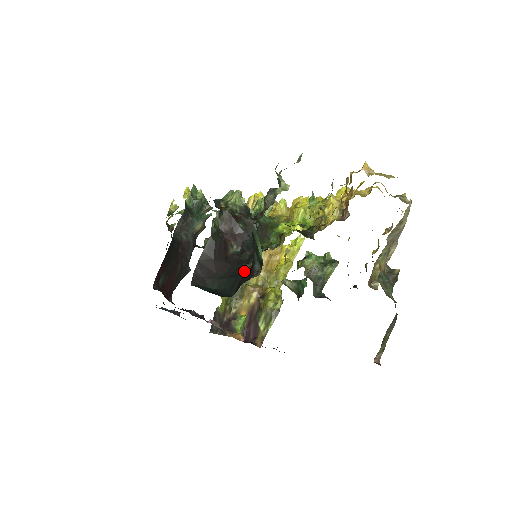
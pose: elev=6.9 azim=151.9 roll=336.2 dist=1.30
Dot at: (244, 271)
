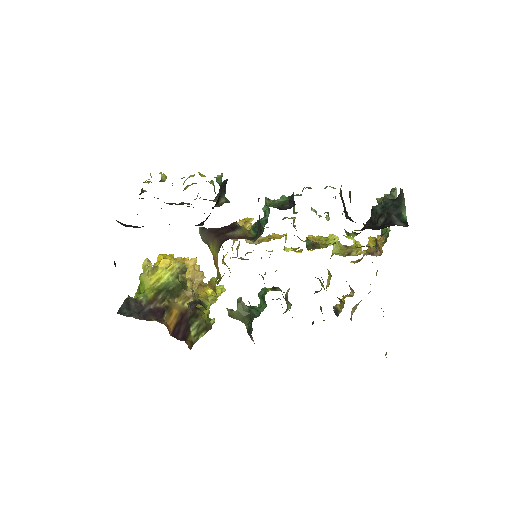
Dot at: (370, 226)
